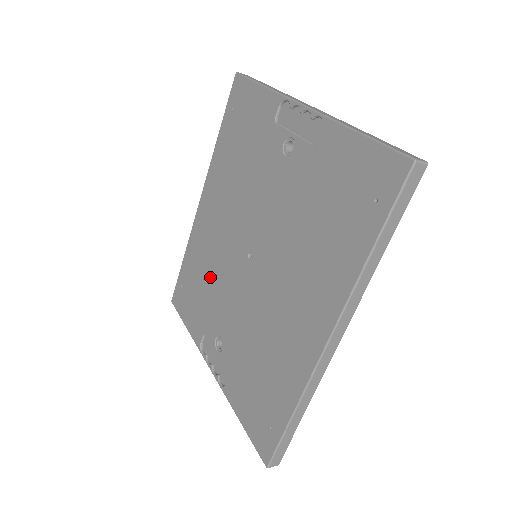
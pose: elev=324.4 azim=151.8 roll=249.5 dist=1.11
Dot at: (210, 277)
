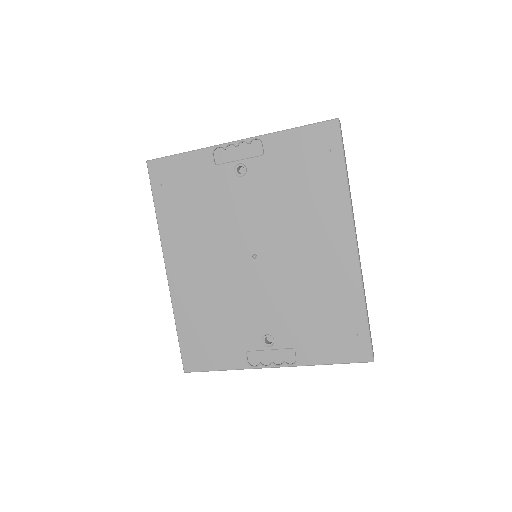
Dot at: (222, 308)
